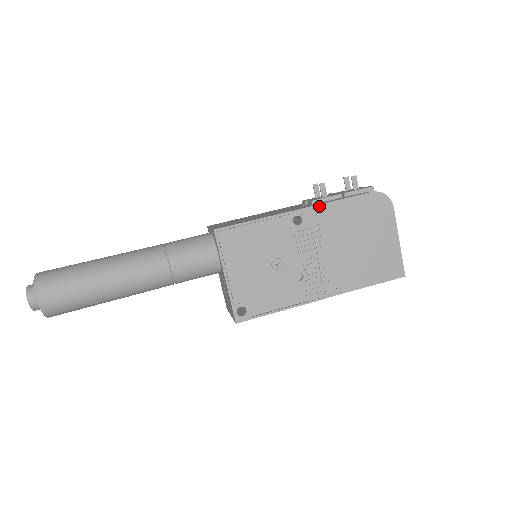
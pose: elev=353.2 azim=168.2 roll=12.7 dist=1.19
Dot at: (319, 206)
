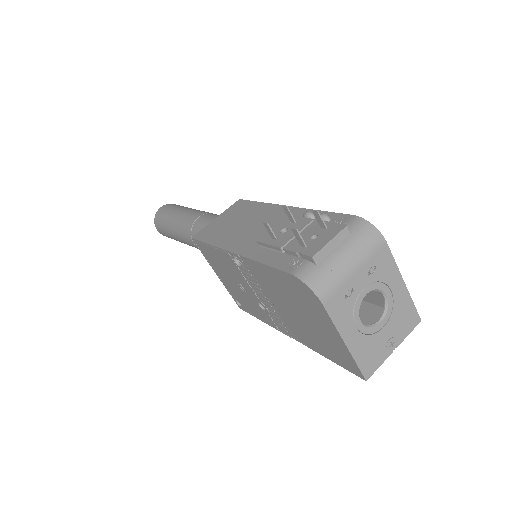
Dot at: (247, 259)
